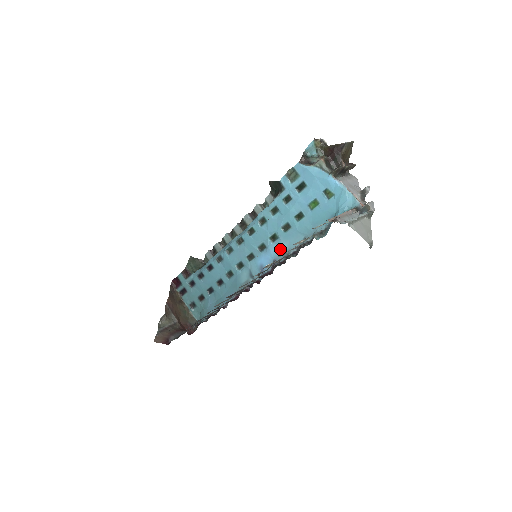
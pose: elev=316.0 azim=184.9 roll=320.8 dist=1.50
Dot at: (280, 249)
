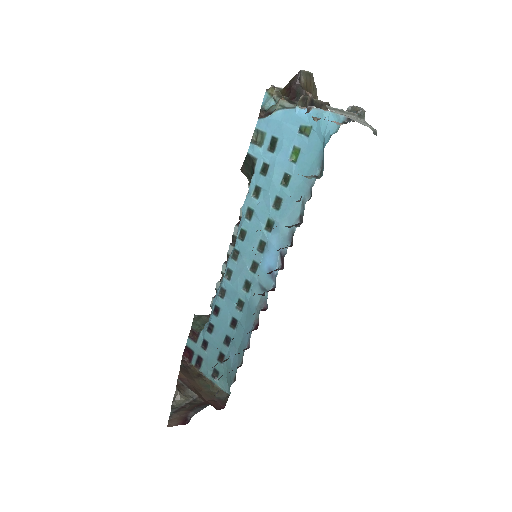
Dot at: (281, 234)
